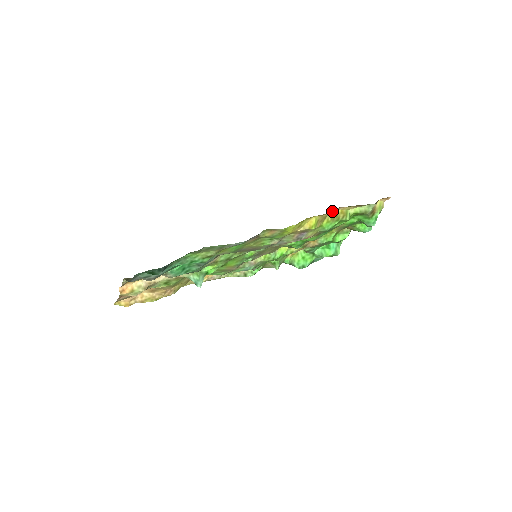
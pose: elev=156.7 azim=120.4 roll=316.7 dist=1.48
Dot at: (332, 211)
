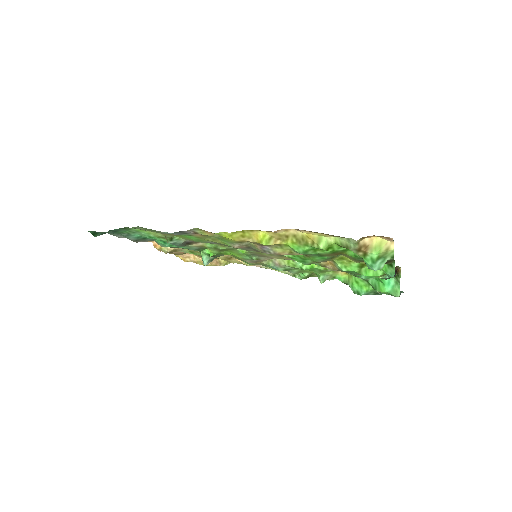
Dot at: (295, 231)
